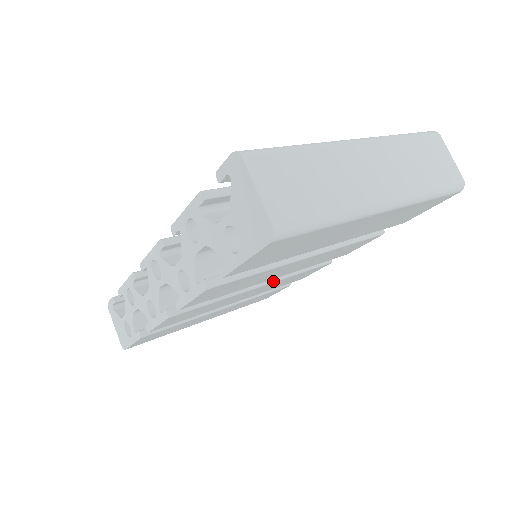
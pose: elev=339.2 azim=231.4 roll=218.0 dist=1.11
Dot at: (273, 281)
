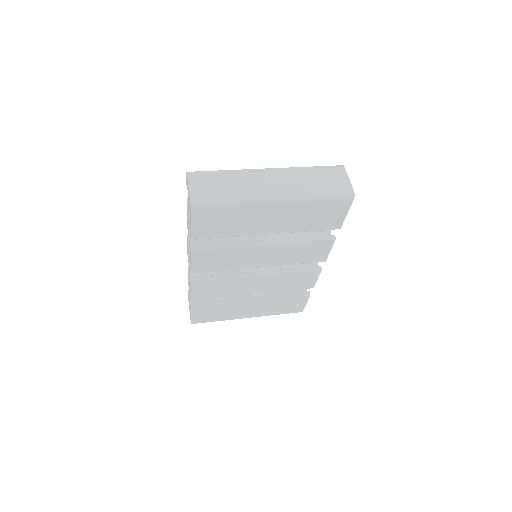
Dot at: (268, 274)
